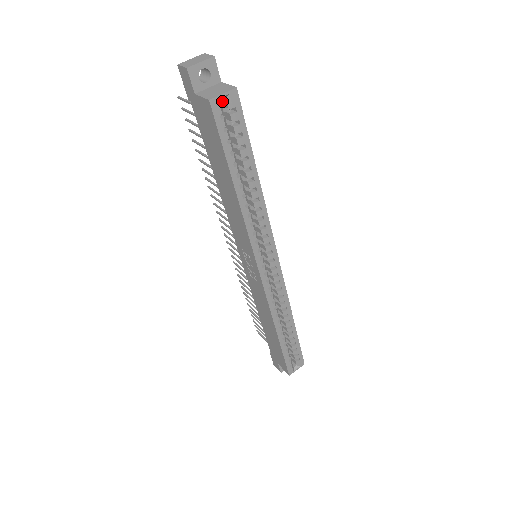
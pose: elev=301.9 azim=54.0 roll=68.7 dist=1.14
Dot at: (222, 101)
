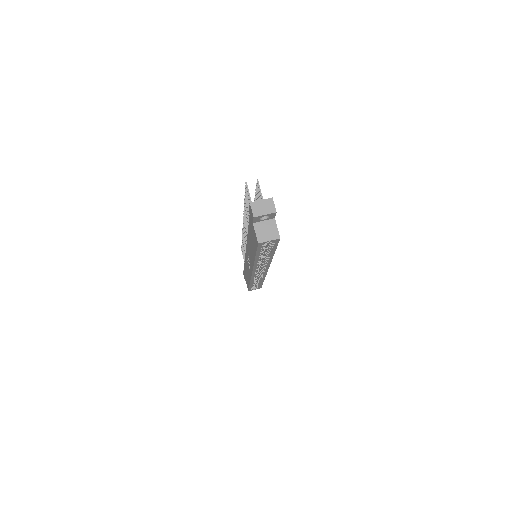
Dot at: occluded
